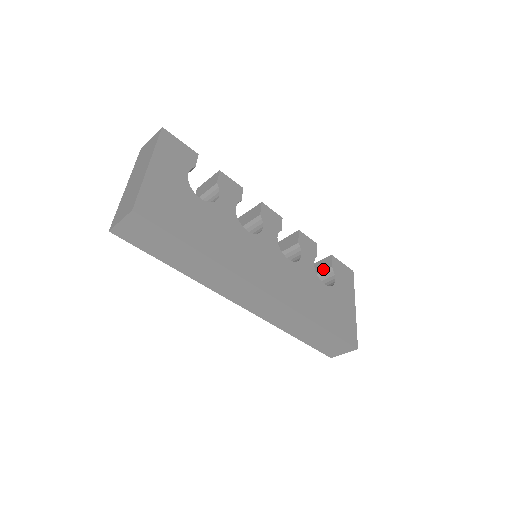
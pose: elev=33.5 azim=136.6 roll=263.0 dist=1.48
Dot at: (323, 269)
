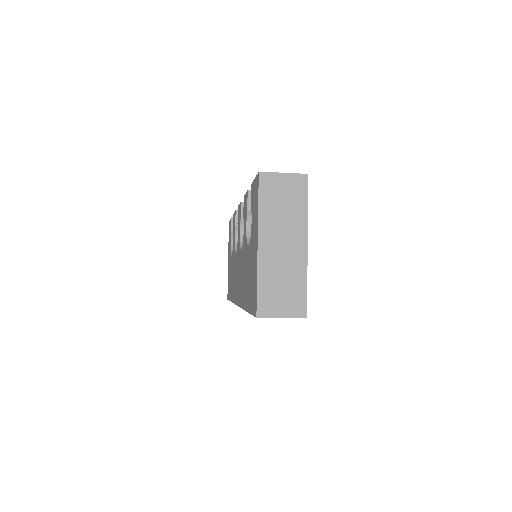
Dot at: occluded
